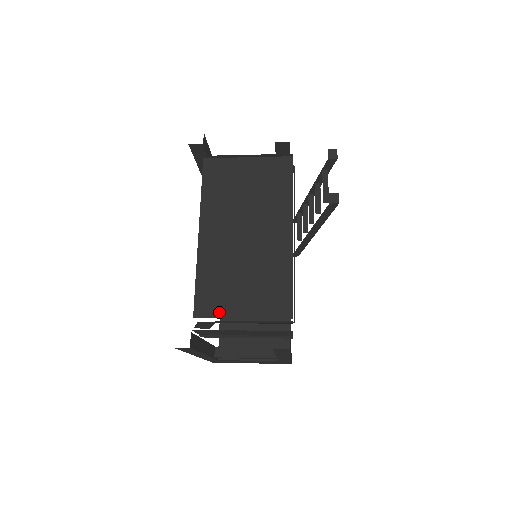
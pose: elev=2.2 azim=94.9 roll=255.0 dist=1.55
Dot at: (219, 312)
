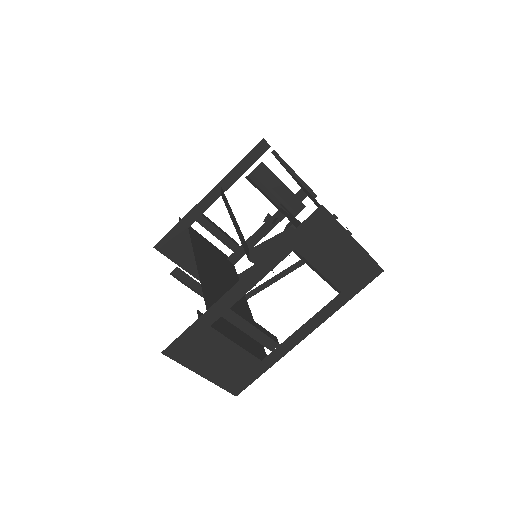
Dot at: occluded
